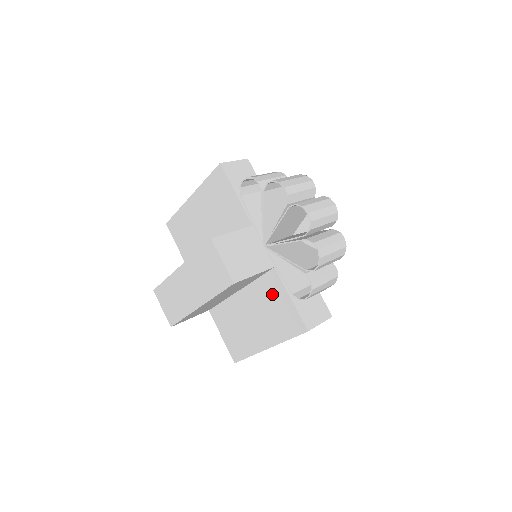
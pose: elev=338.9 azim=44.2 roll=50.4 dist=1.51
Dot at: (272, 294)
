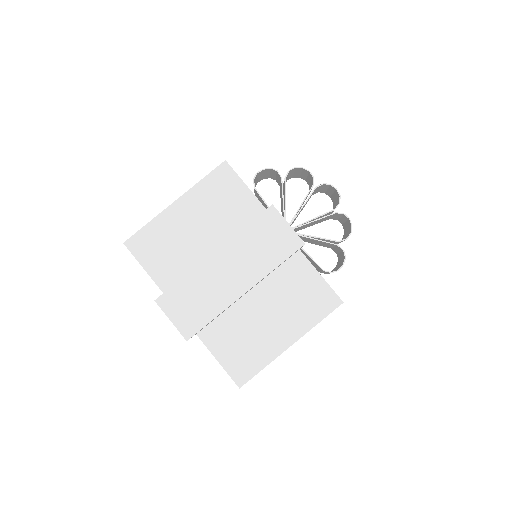
Dot at: (297, 279)
